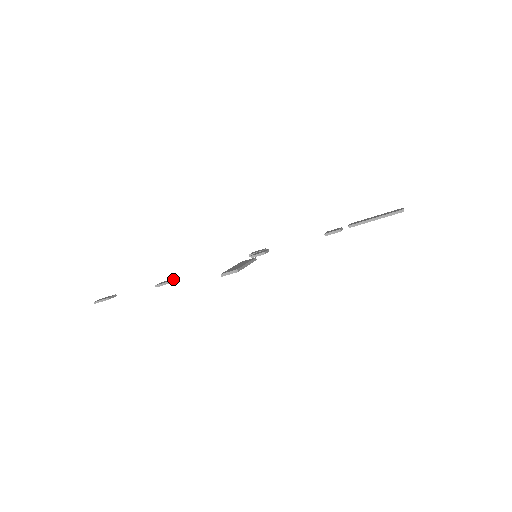
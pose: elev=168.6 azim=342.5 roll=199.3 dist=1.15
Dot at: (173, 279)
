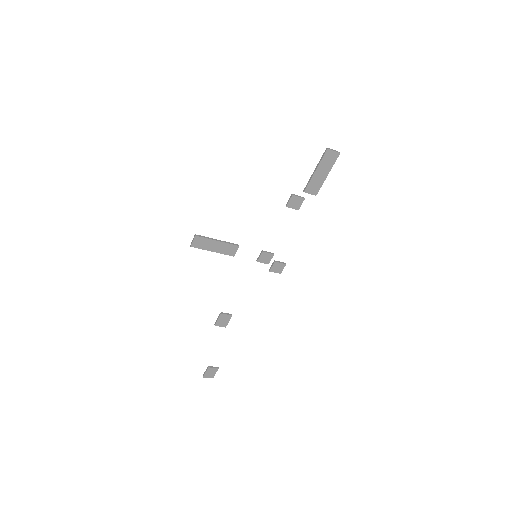
Dot at: (224, 314)
